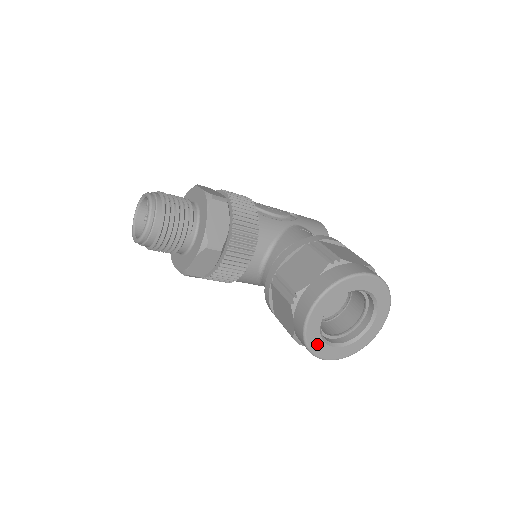
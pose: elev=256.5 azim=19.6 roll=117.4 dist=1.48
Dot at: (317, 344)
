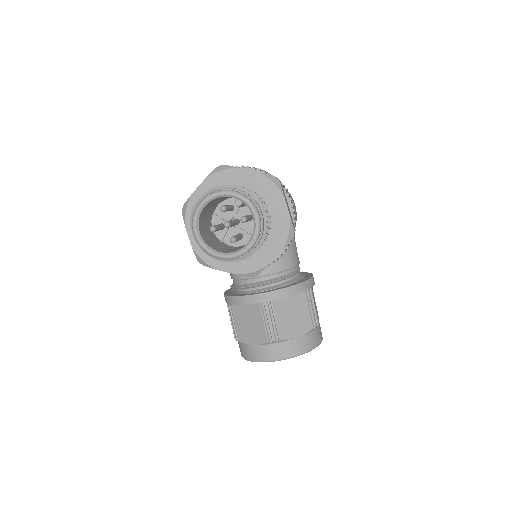
Dot at: occluded
